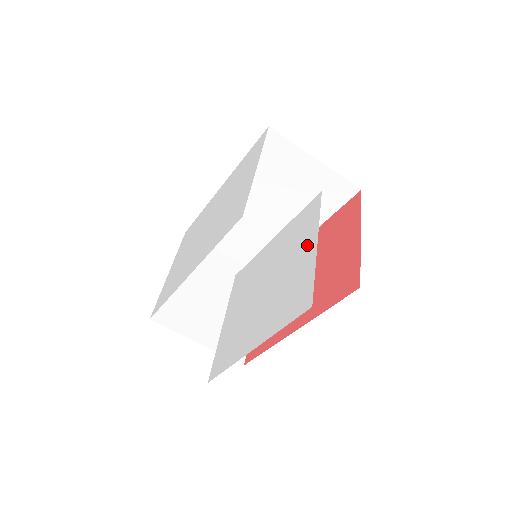
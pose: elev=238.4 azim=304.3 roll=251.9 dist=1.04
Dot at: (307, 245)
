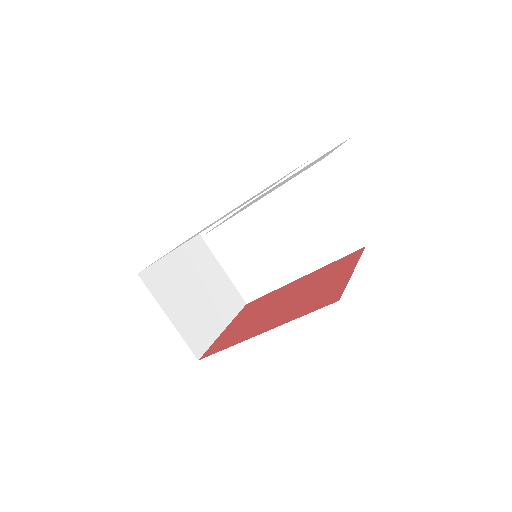
Dot at: (329, 152)
